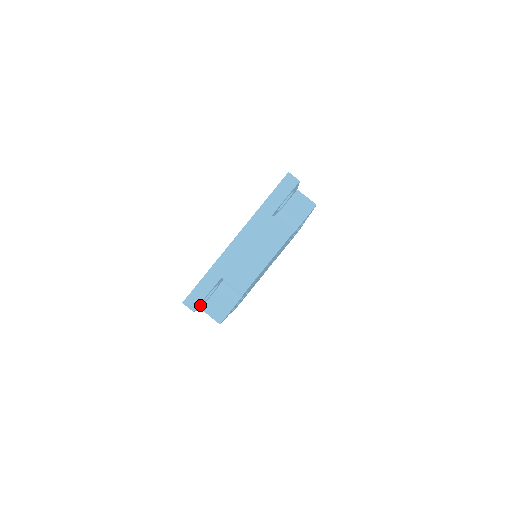
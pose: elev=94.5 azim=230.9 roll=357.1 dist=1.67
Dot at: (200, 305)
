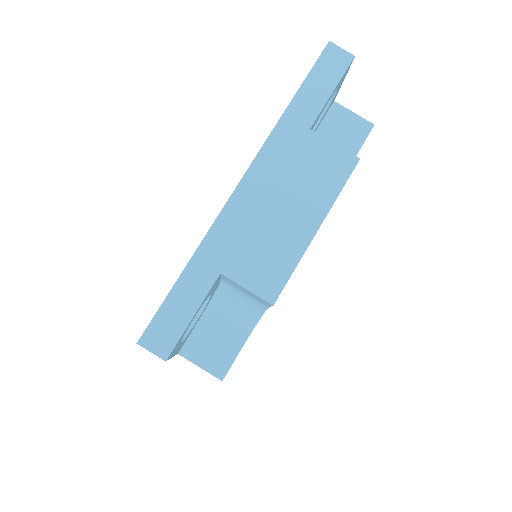
Dot at: (178, 344)
